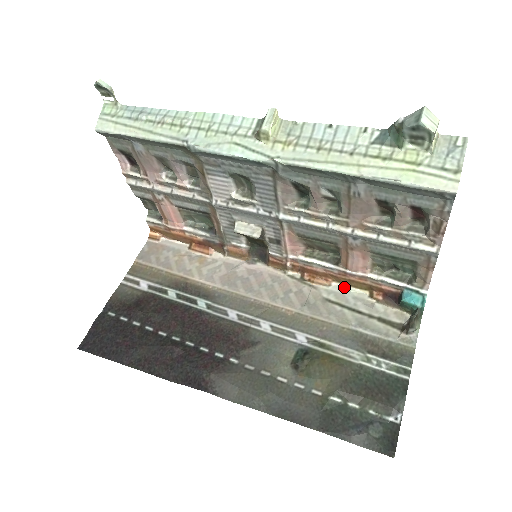
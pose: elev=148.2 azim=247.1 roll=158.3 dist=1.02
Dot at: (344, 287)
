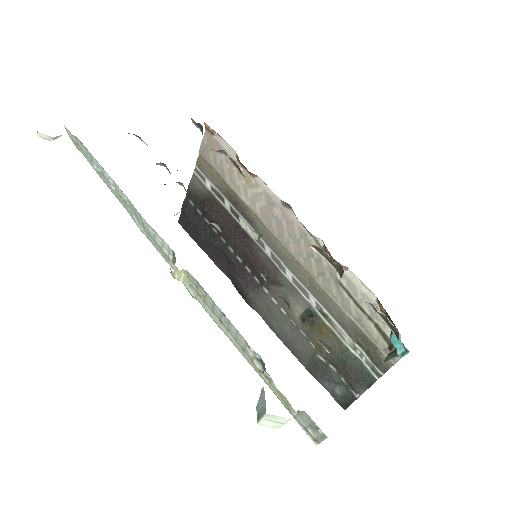
Dot at: (358, 278)
